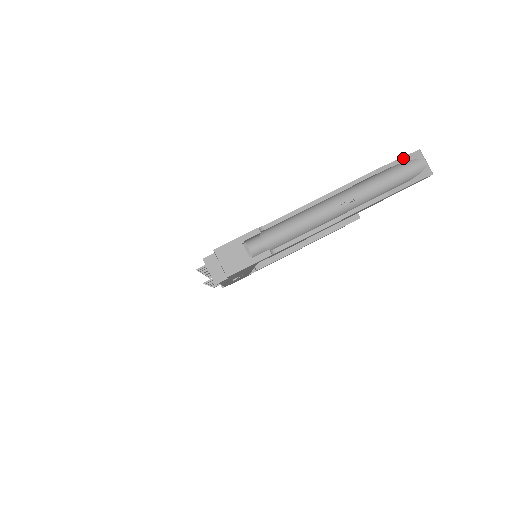
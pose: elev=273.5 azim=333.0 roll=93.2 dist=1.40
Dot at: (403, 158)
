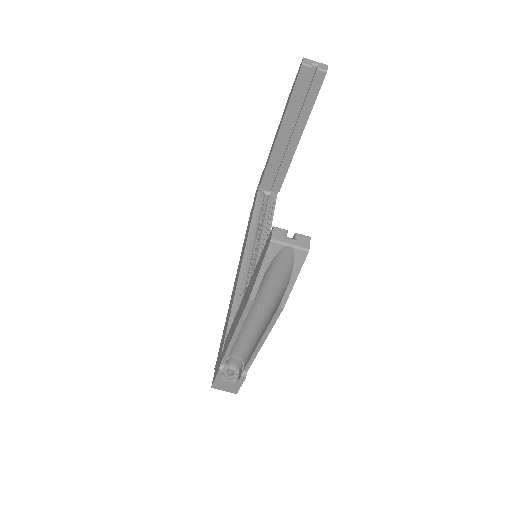
Dot at: (262, 266)
